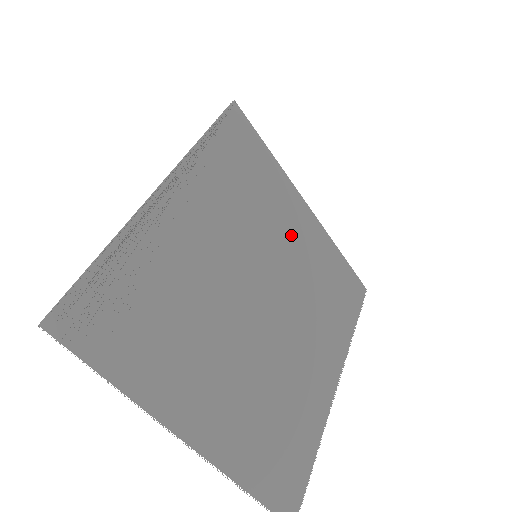
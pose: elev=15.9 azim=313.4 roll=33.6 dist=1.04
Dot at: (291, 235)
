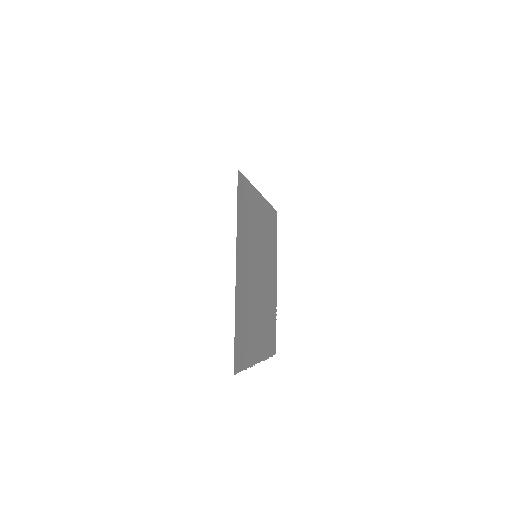
Dot at: occluded
